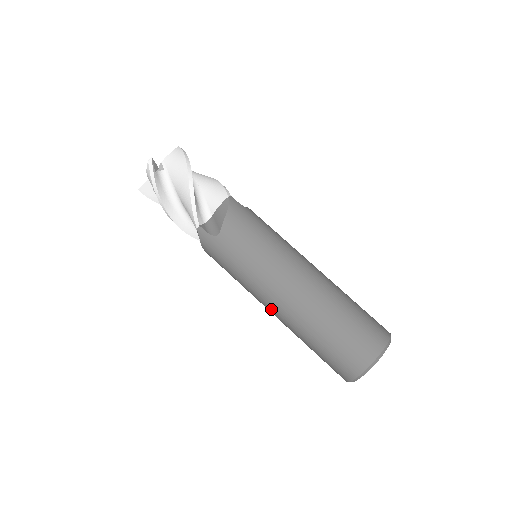
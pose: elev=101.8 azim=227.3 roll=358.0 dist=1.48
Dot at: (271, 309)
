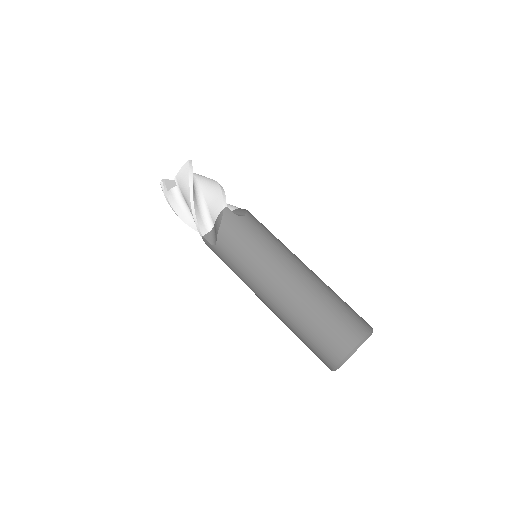
Dot at: (280, 282)
